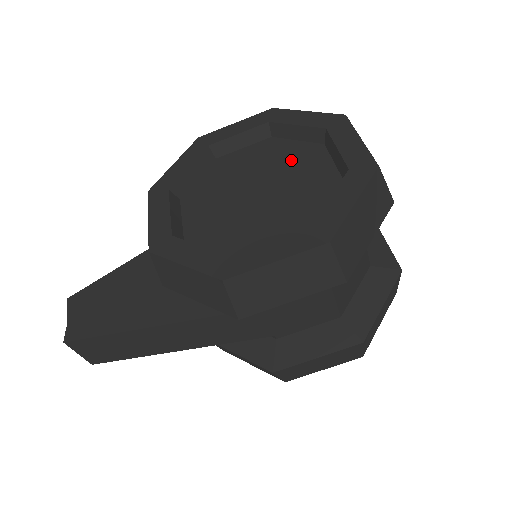
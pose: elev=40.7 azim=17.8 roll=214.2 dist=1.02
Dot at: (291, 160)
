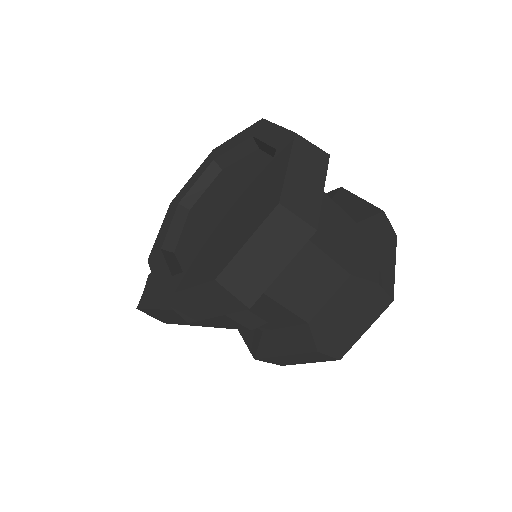
Dot at: (255, 179)
